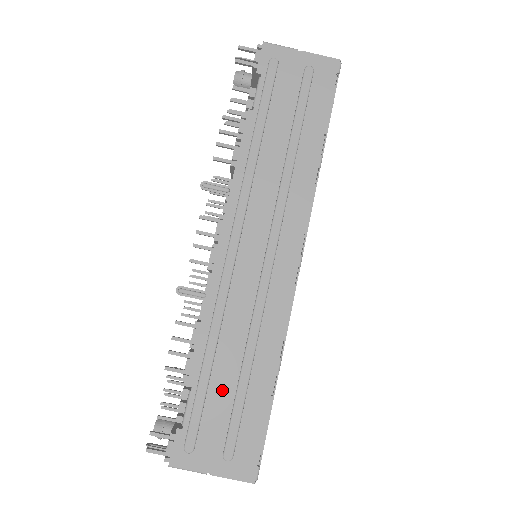
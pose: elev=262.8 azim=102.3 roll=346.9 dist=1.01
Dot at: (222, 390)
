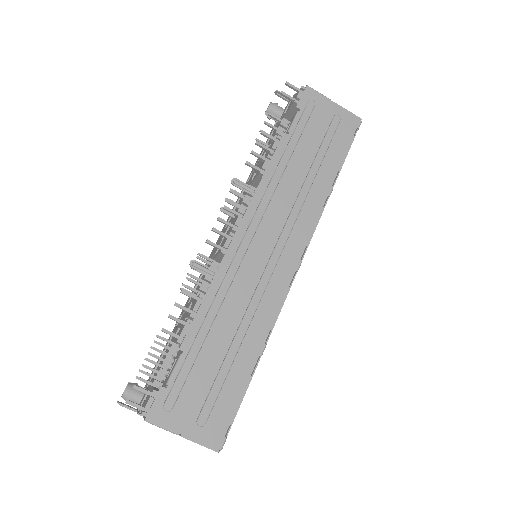
Dot at: (210, 360)
